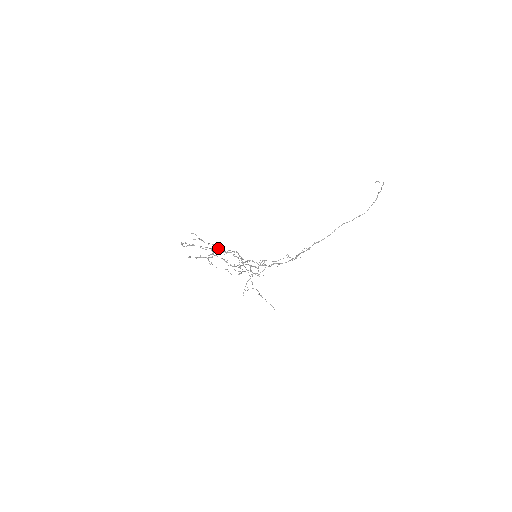
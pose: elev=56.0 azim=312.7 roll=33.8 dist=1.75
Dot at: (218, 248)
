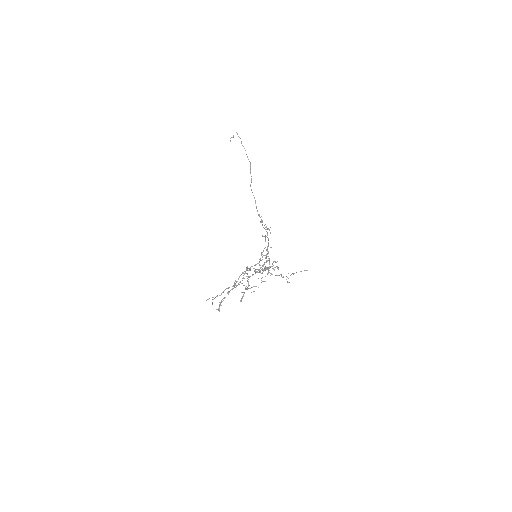
Dot at: occluded
